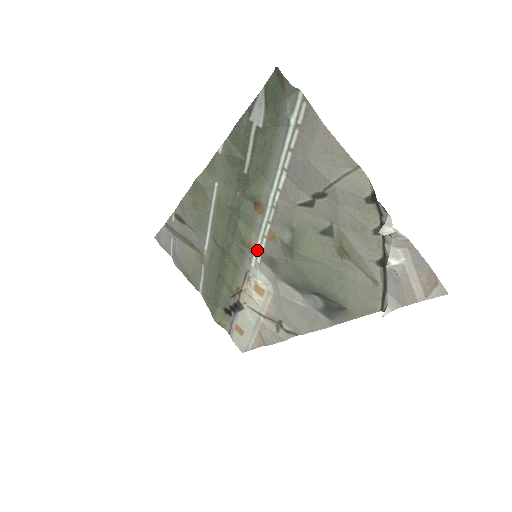
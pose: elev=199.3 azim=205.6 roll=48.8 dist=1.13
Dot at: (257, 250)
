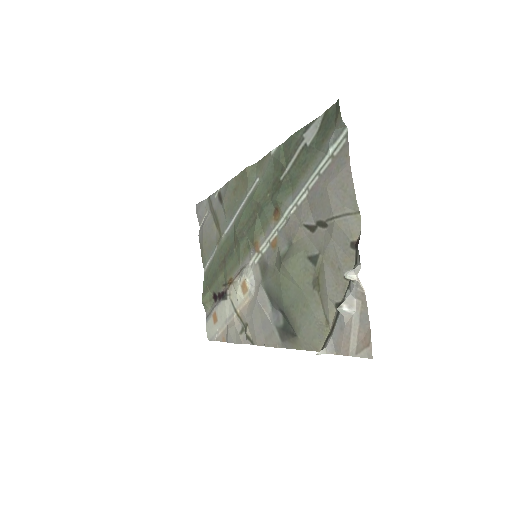
Dot at: (259, 251)
